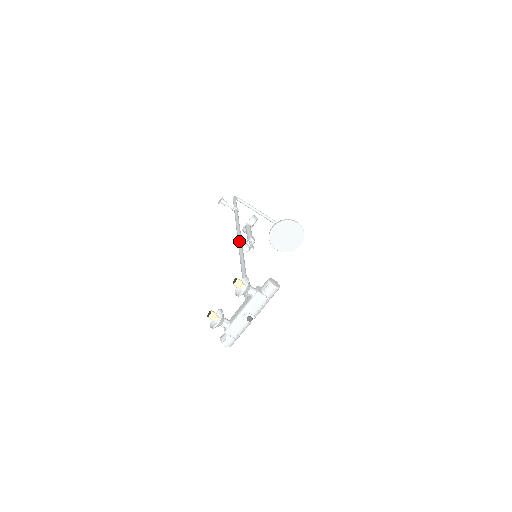
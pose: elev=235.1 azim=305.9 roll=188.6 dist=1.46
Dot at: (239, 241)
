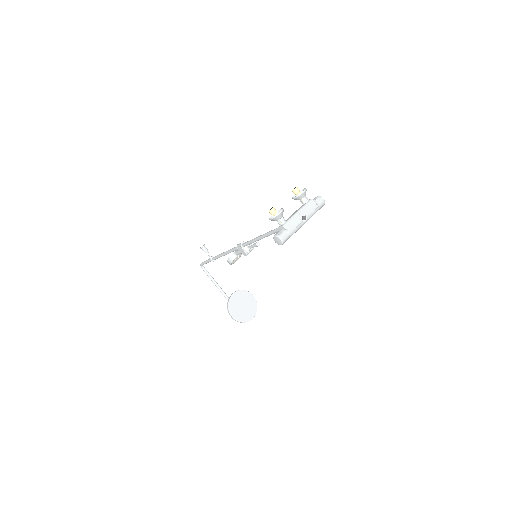
Dot at: (243, 242)
